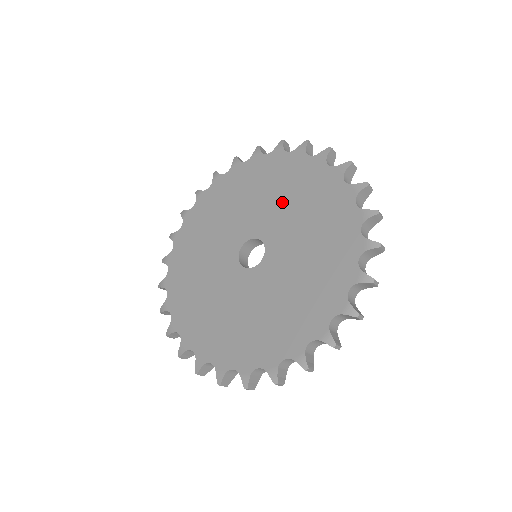
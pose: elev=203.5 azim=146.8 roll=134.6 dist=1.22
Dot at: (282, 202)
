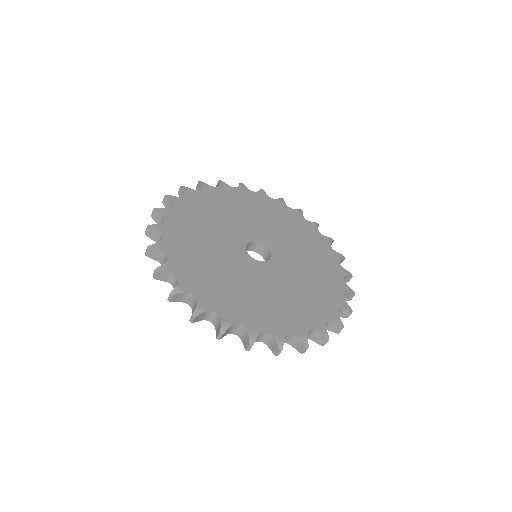
Dot at: (299, 249)
